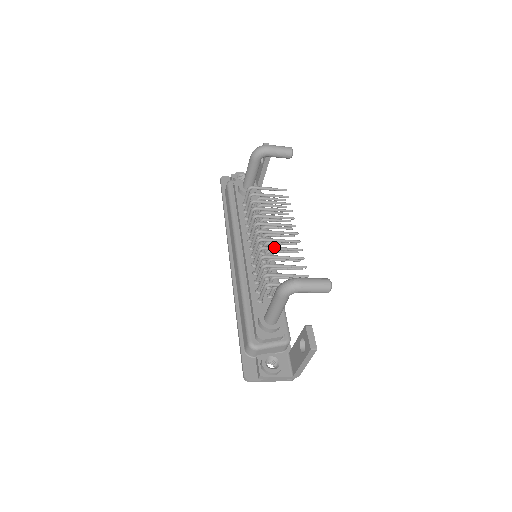
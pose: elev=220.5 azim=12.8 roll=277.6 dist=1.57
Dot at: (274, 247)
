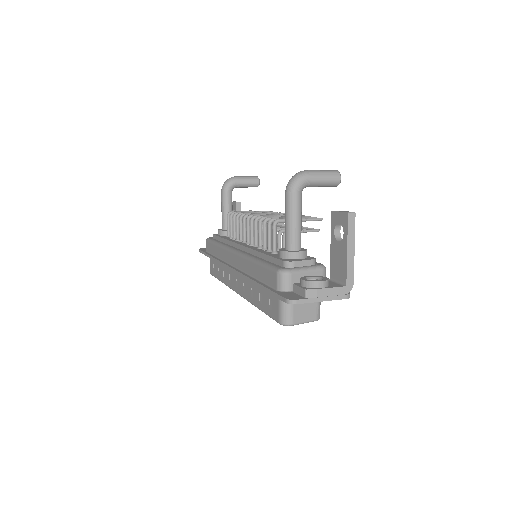
Dot at: (270, 215)
